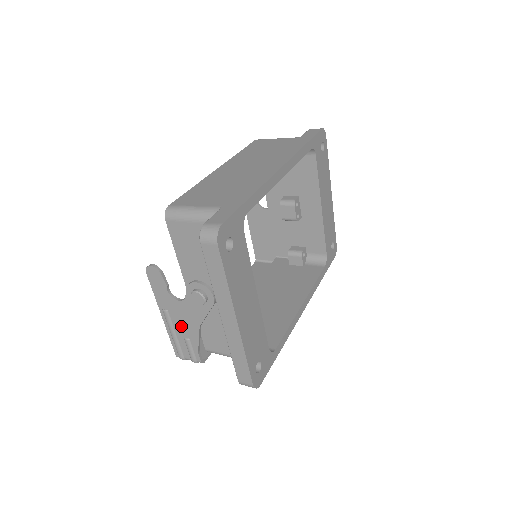
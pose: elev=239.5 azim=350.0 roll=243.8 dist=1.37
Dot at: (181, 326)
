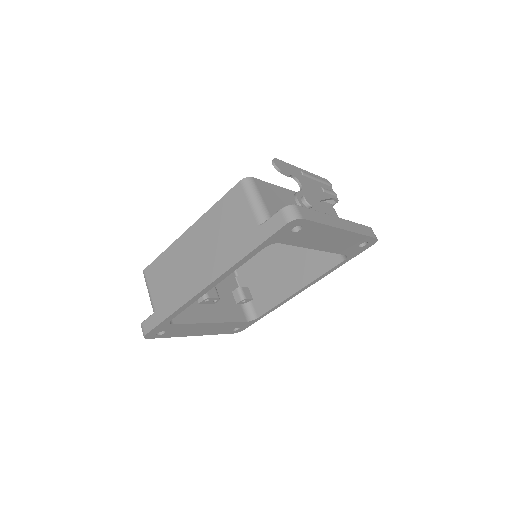
Dot at: occluded
